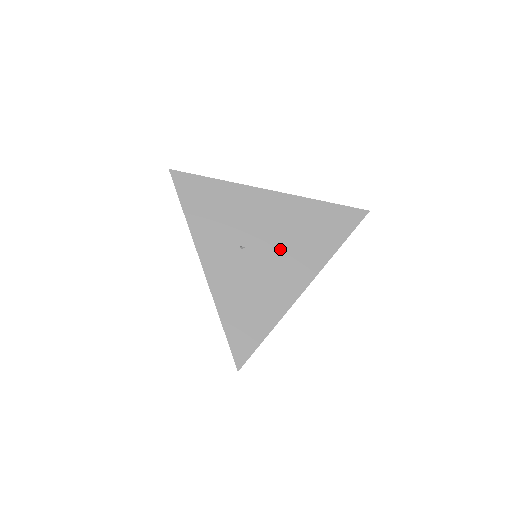
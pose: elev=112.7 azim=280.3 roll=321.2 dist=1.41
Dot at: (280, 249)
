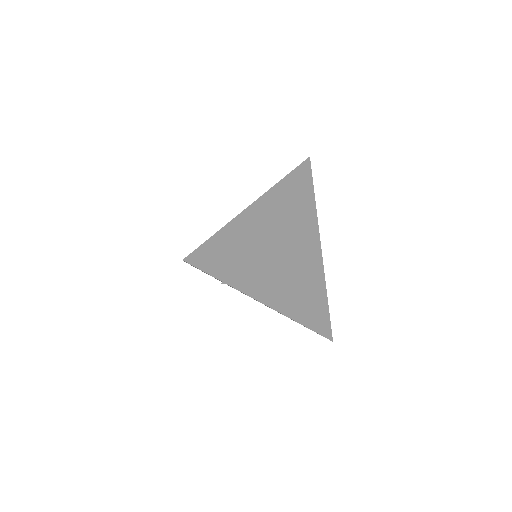
Dot at: occluded
